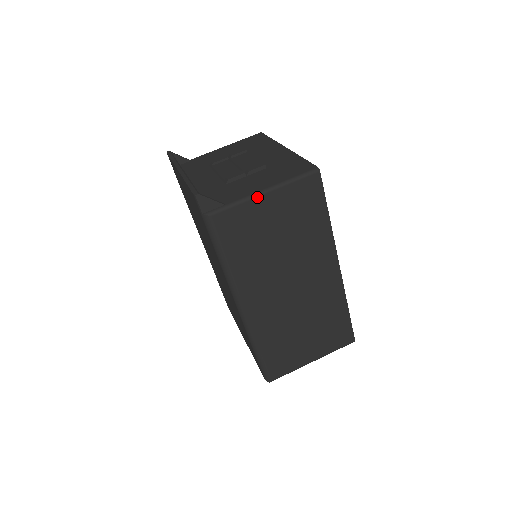
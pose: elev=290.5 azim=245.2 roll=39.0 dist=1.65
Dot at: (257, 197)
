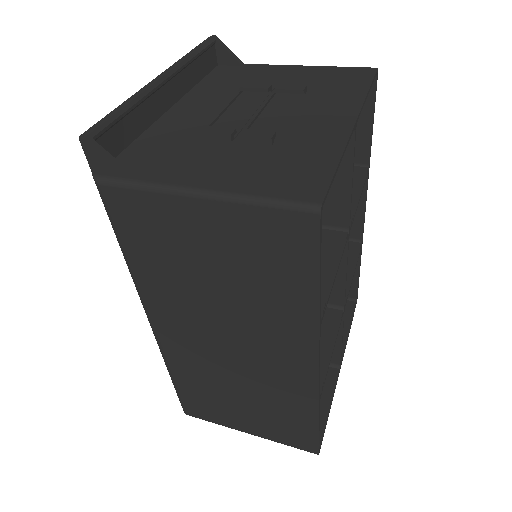
Dot at: (183, 196)
